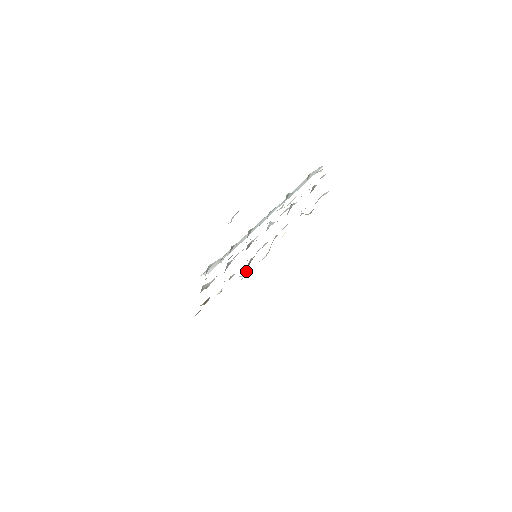
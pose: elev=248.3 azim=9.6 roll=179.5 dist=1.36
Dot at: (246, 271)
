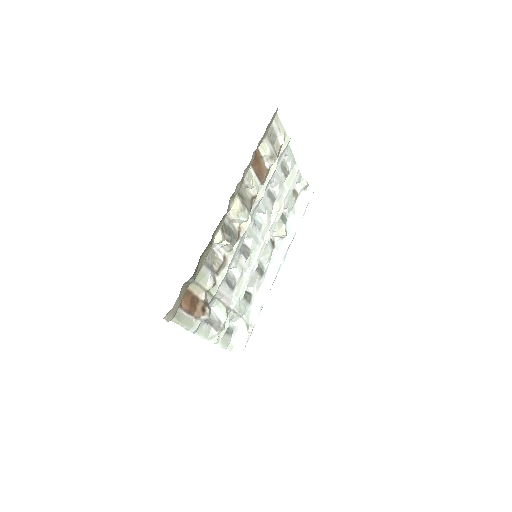
Dot at: (229, 239)
